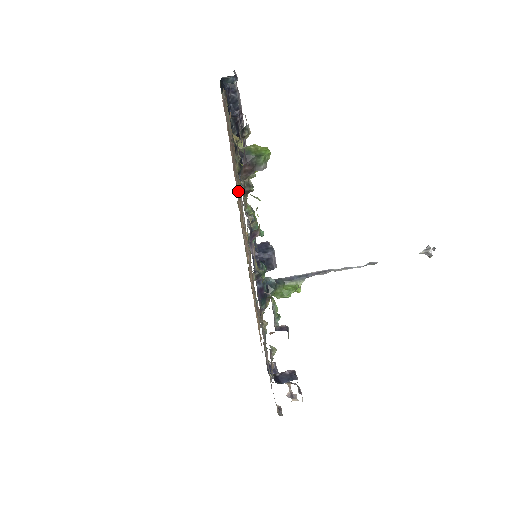
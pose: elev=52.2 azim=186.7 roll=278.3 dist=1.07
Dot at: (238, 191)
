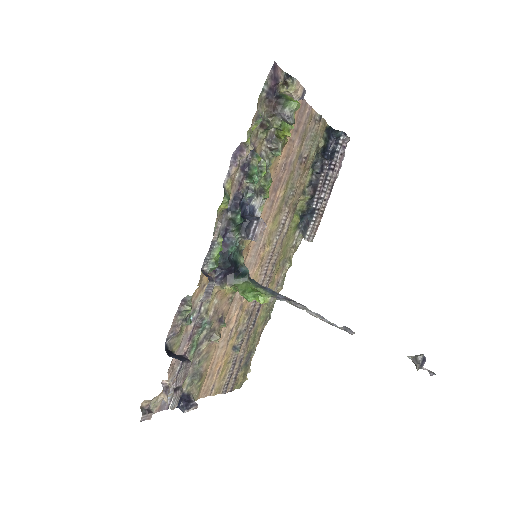
Dot at: (282, 195)
